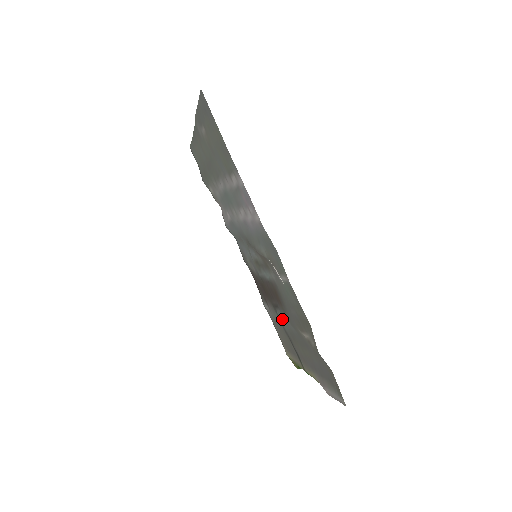
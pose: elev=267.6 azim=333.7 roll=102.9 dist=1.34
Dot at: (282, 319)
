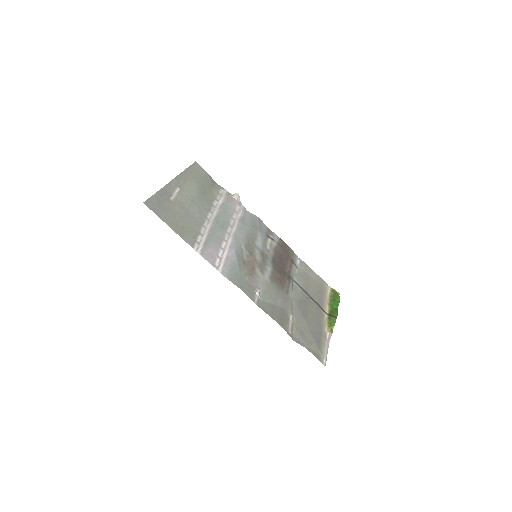
Dot at: (295, 288)
